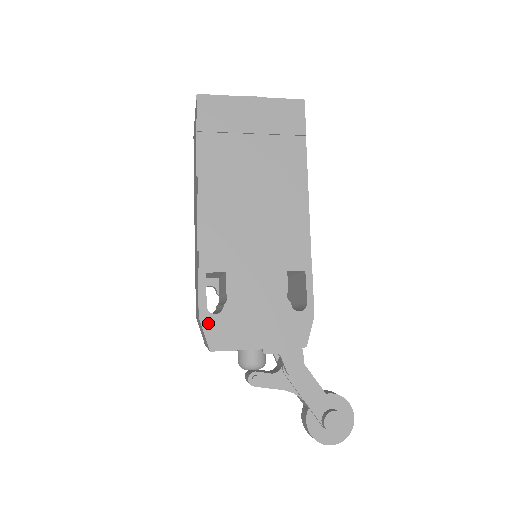
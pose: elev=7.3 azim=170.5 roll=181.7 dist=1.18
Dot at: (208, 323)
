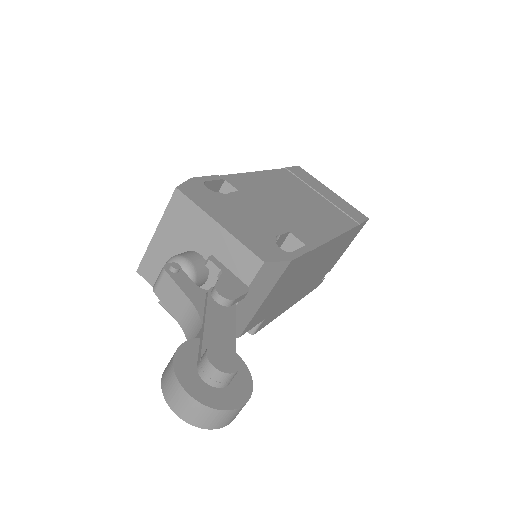
Dot at: (195, 183)
